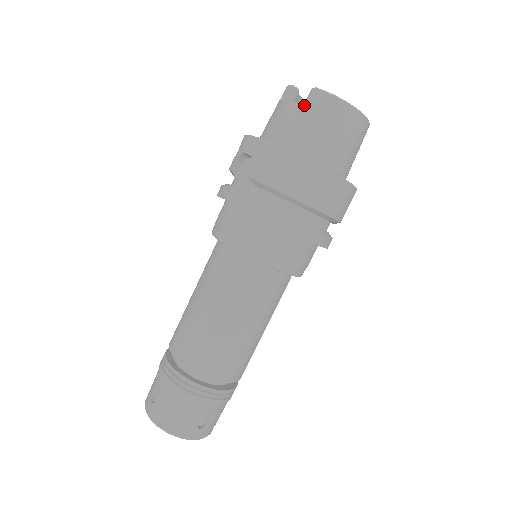
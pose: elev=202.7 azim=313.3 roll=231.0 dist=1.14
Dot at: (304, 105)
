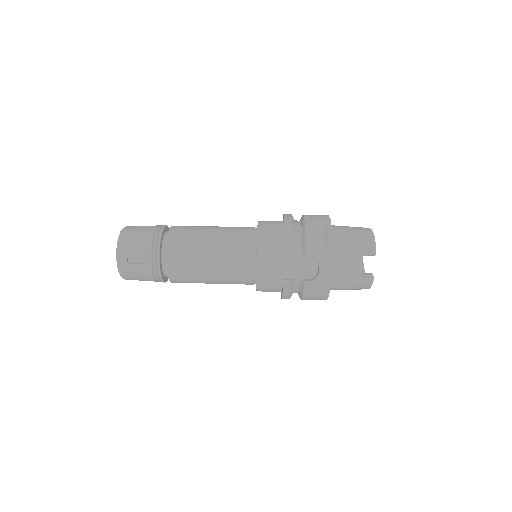
Dot at: (361, 279)
